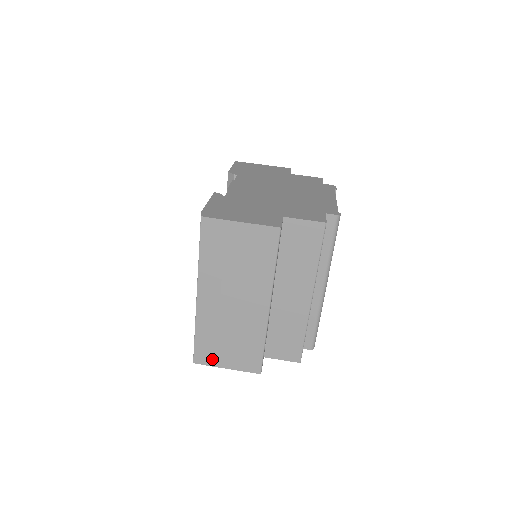
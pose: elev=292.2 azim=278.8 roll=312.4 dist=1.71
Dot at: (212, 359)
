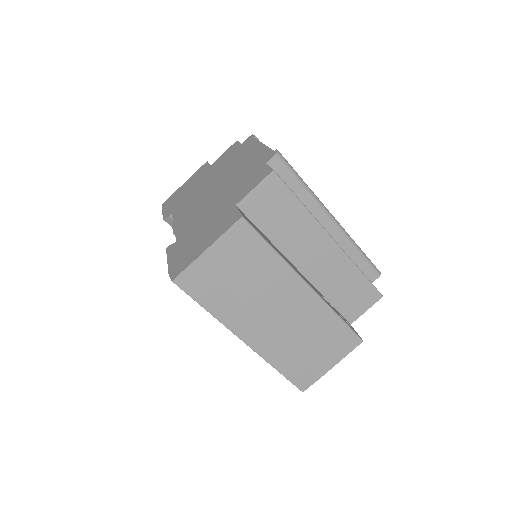
Dot at: (313, 373)
